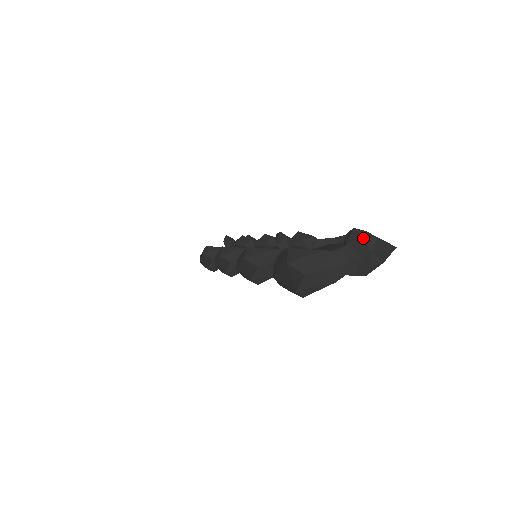
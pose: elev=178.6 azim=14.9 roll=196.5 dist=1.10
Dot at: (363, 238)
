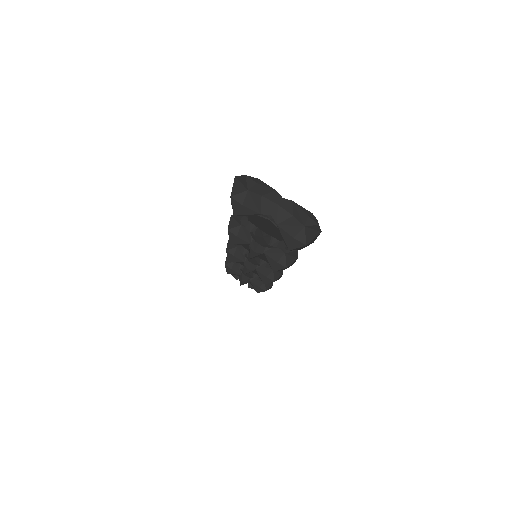
Dot at: (309, 217)
